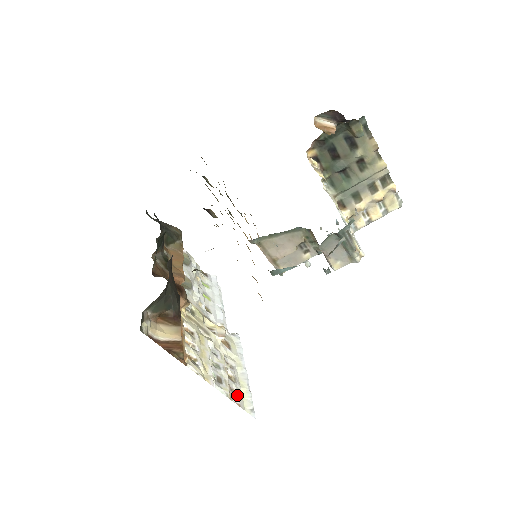
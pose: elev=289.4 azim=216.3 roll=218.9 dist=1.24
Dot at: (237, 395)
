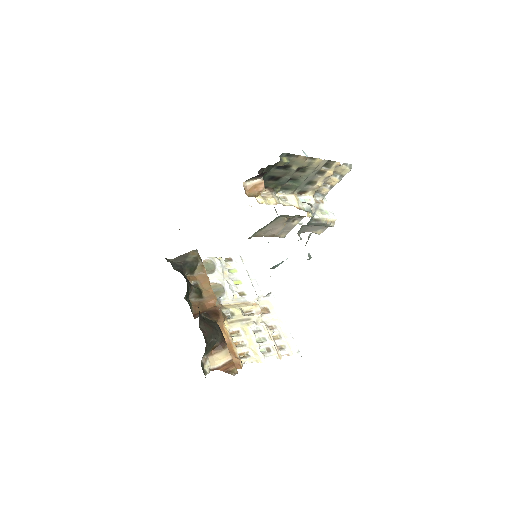
Dot at: (285, 348)
